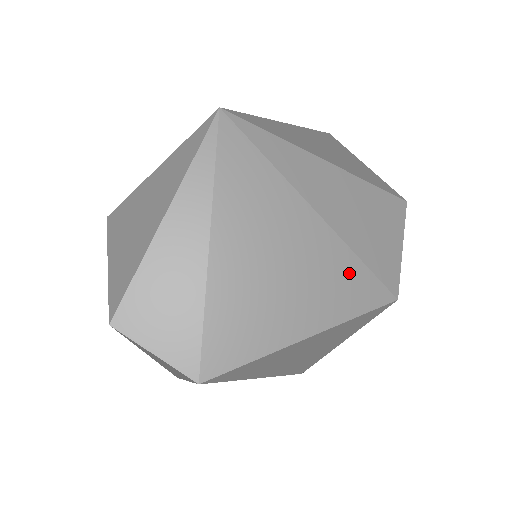
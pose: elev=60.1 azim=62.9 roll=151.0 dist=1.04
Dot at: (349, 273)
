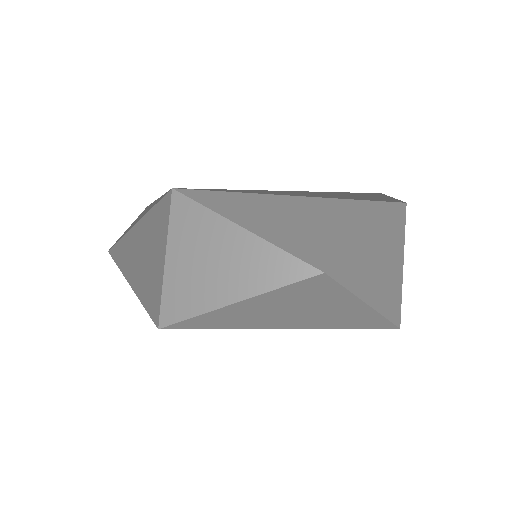
Dot at: occluded
